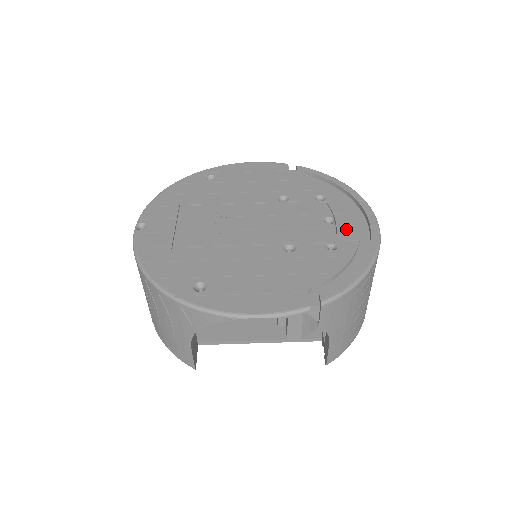
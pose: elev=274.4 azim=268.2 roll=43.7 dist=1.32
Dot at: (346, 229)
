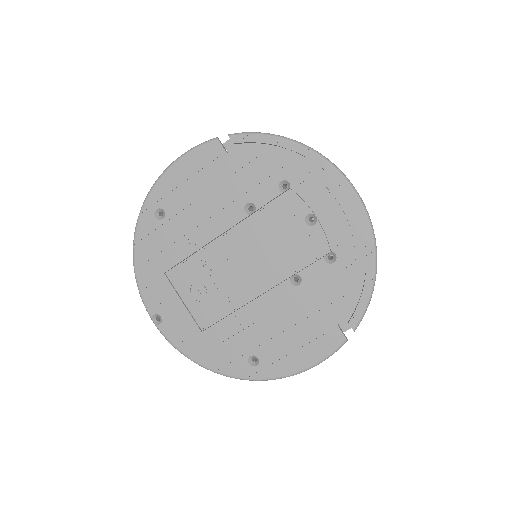
Dot at: (333, 225)
